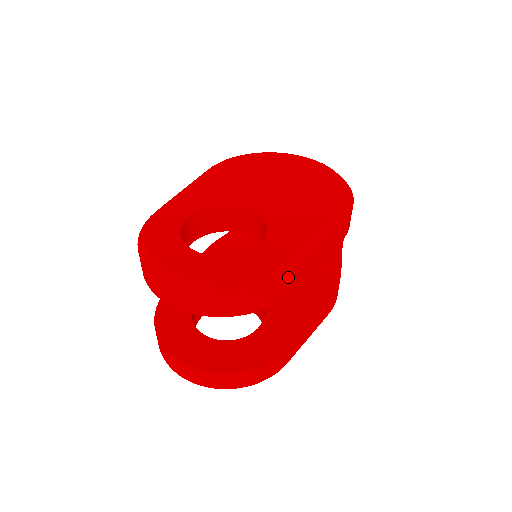
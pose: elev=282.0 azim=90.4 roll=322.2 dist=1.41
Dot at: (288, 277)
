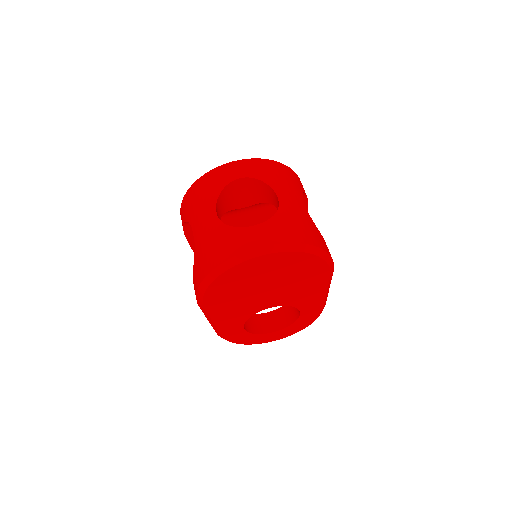
Dot at: occluded
